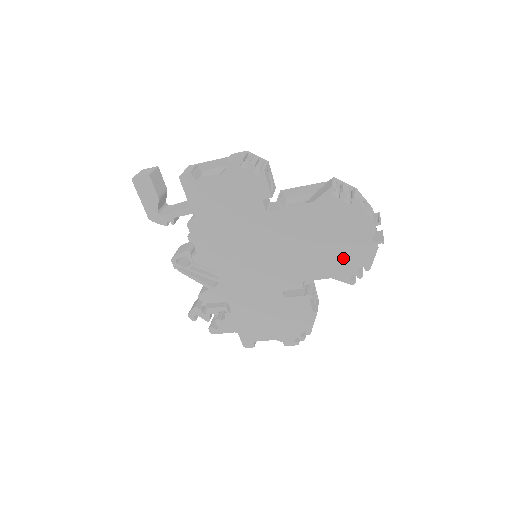
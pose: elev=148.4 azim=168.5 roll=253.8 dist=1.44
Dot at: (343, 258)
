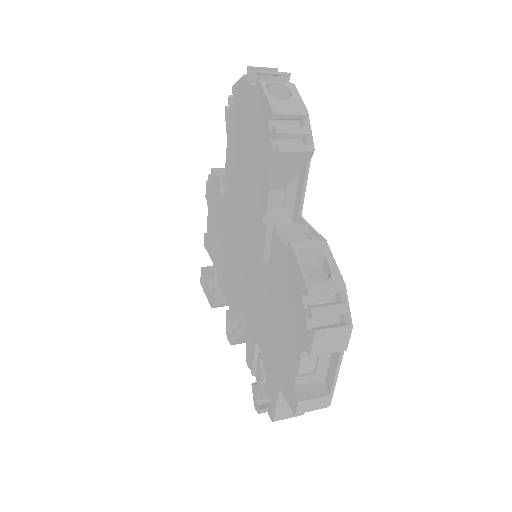
Dot at: (258, 142)
